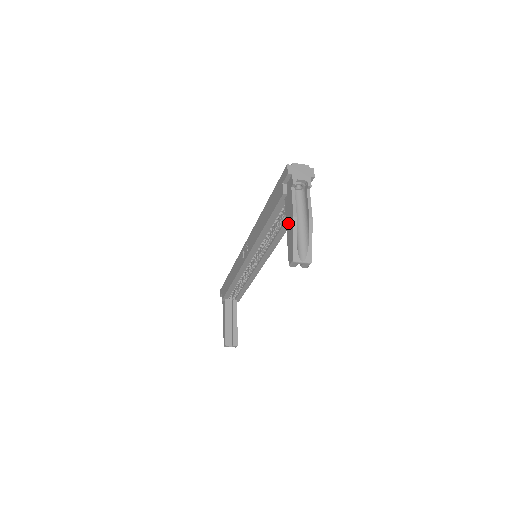
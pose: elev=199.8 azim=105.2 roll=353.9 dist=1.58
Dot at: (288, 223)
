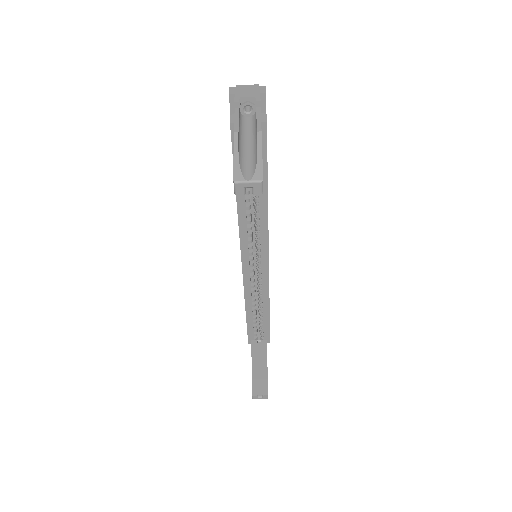
Dot at: occluded
